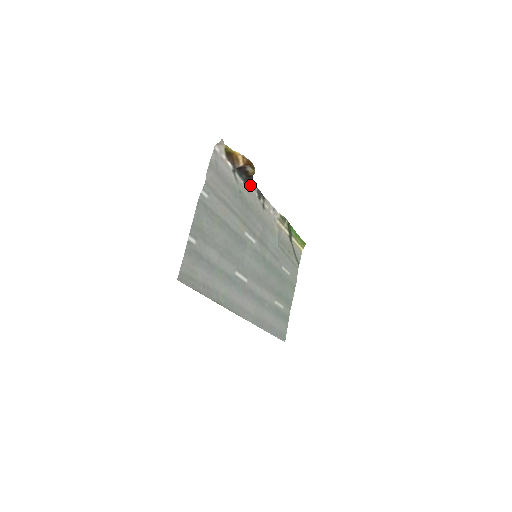
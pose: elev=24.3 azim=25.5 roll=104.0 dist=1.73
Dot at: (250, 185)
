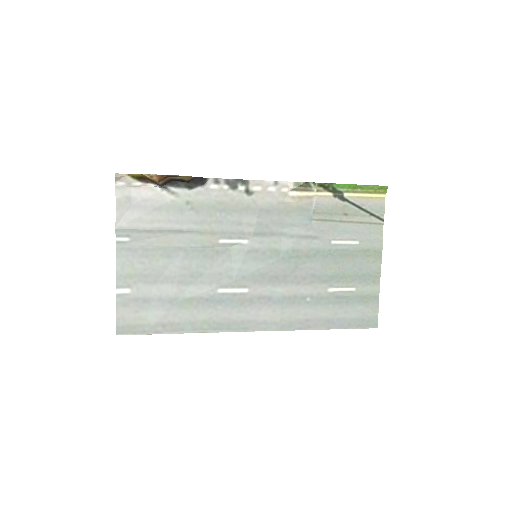
Dot at: (207, 183)
